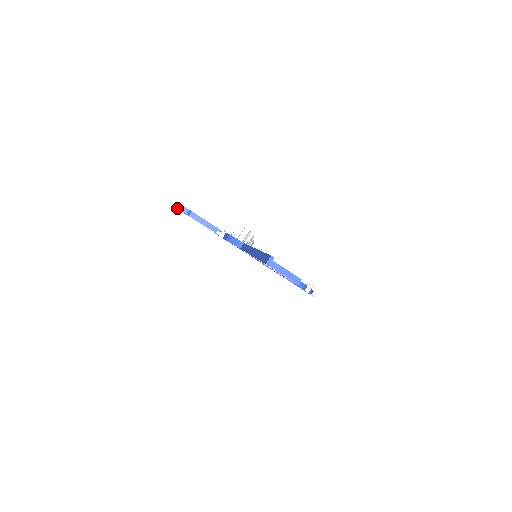
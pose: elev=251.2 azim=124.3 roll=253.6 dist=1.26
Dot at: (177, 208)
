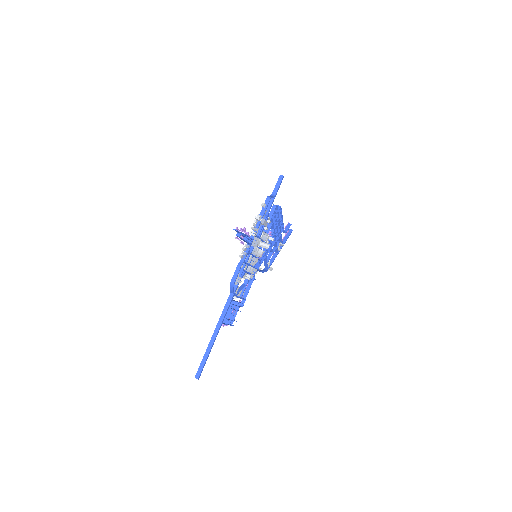
Dot at: occluded
